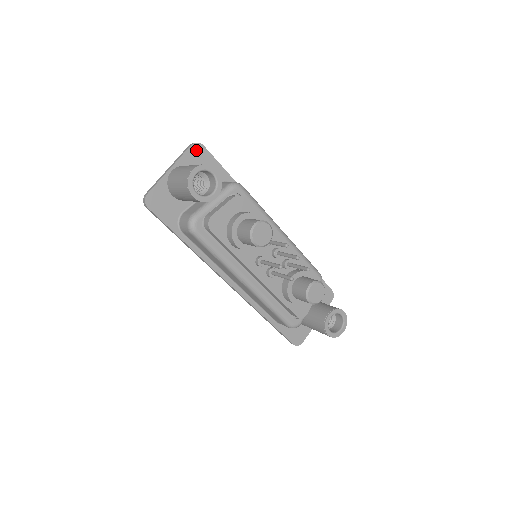
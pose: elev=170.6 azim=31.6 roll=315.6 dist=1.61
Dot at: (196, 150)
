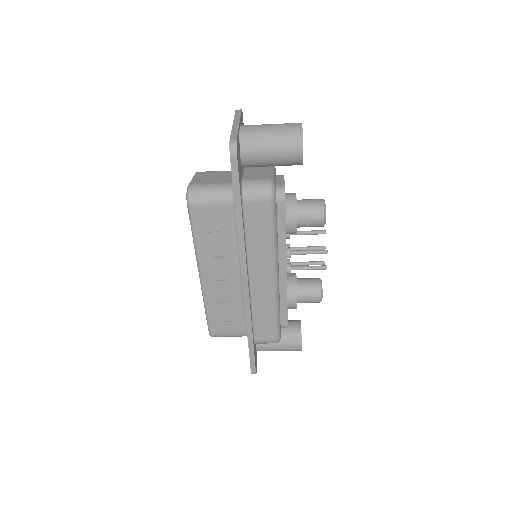
Dot at: (242, 118)
